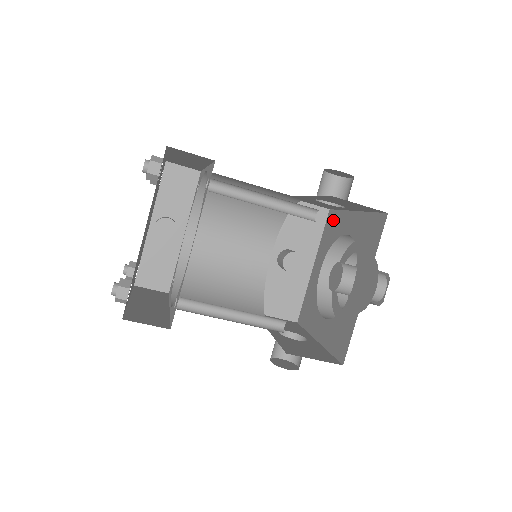
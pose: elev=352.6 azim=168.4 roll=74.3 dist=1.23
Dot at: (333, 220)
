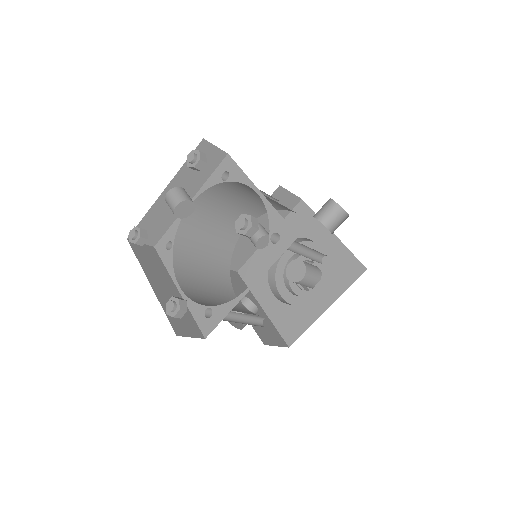
Dot at: (304, 215)
